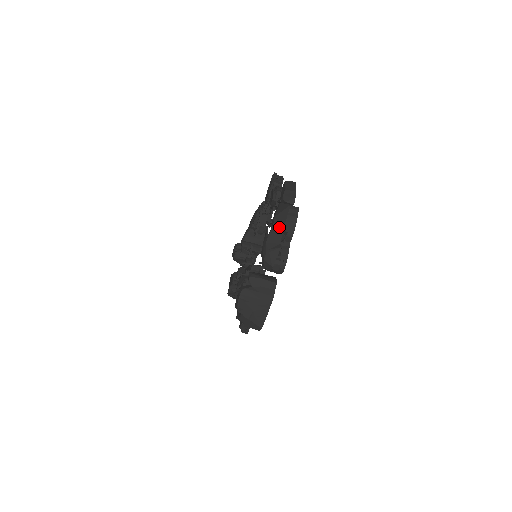
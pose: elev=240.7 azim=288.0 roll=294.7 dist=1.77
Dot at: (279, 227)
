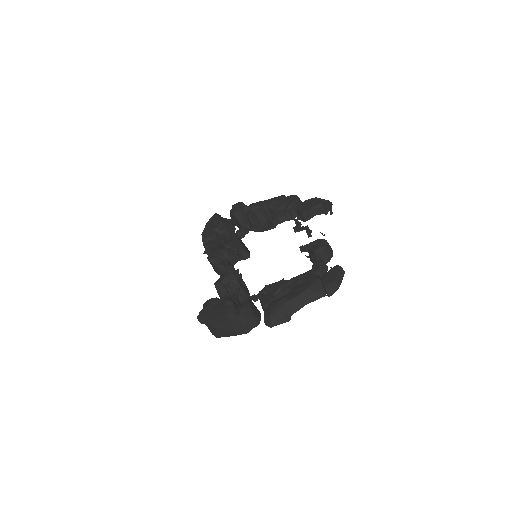
Dot at: (303, 302)
